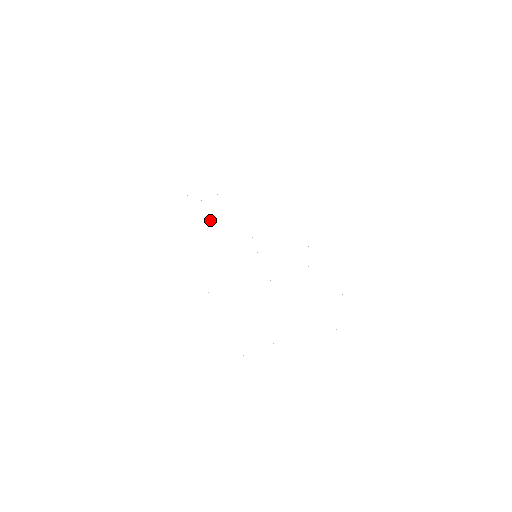
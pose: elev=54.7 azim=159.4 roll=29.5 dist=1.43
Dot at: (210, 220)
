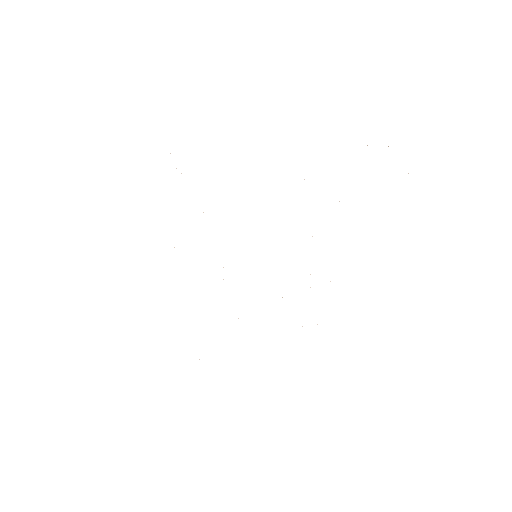
Dot at: occluded
